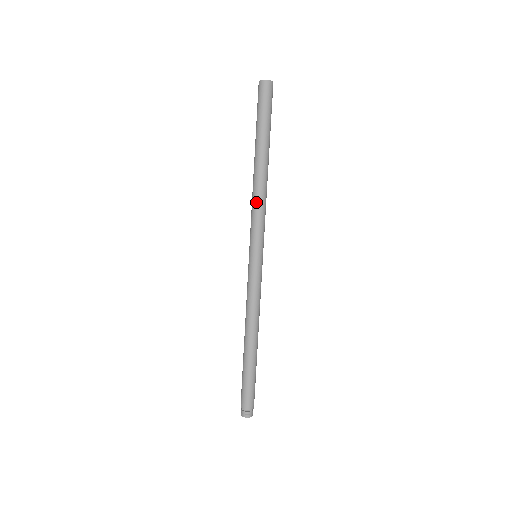
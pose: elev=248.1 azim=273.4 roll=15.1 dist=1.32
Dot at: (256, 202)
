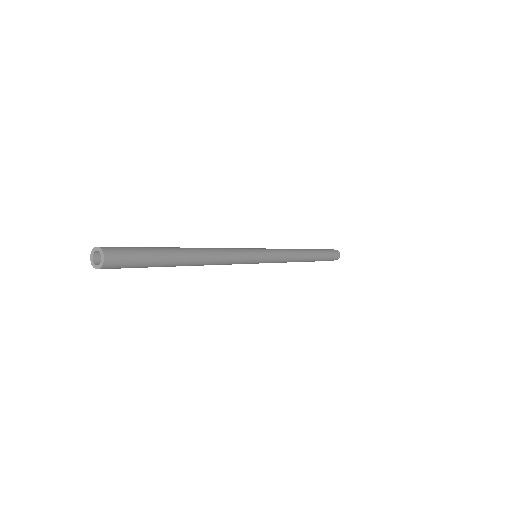
Dot at: occluded
